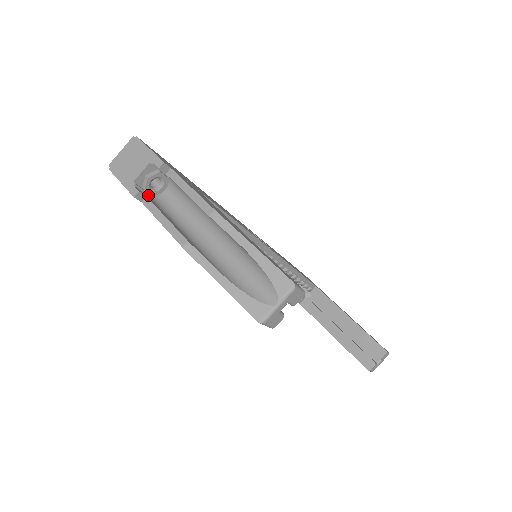
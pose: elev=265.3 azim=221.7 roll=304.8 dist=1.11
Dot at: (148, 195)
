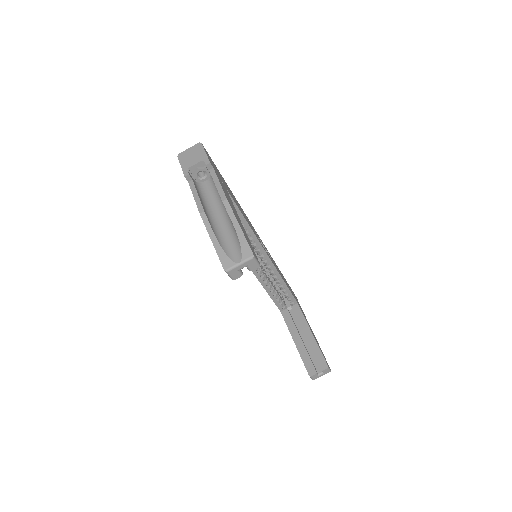
Dot at: (194, 180)
